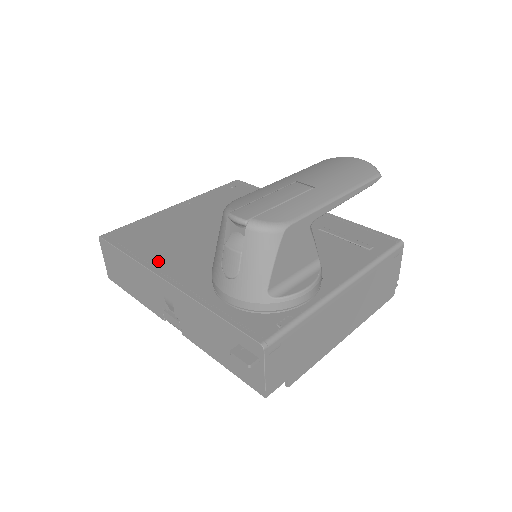
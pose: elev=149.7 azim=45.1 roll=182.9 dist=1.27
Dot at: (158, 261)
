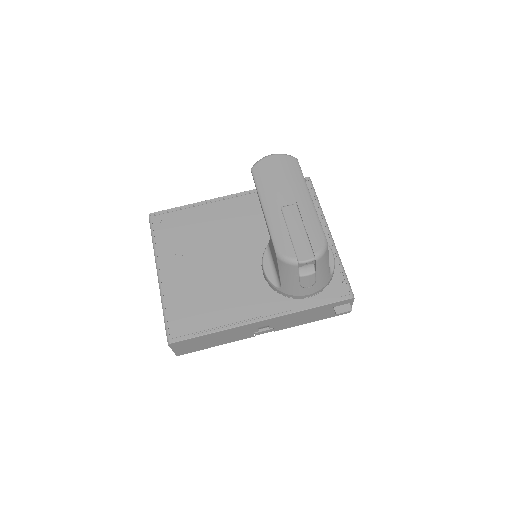
Dot at: (236, 316)
